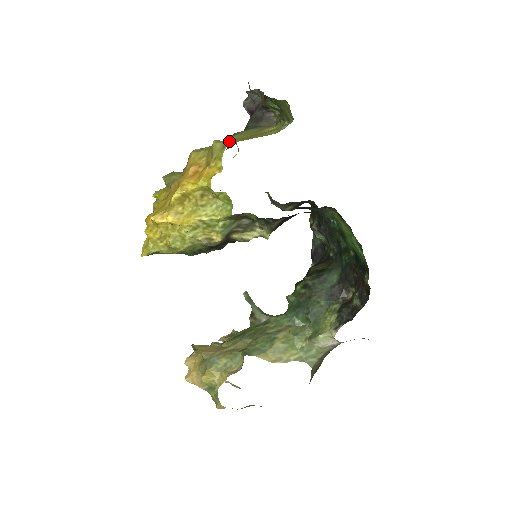
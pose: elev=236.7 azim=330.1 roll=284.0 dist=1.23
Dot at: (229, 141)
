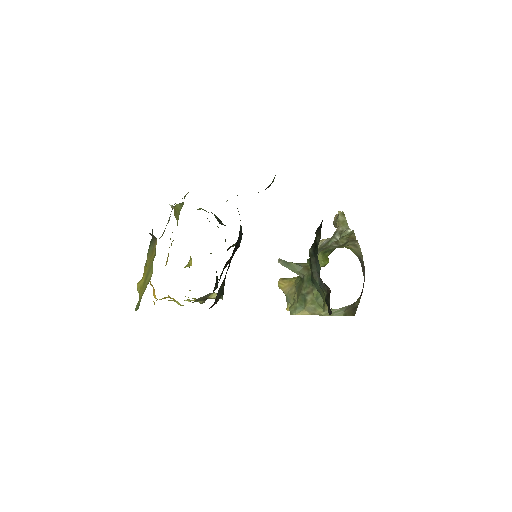
Dot at: (140, 290)
